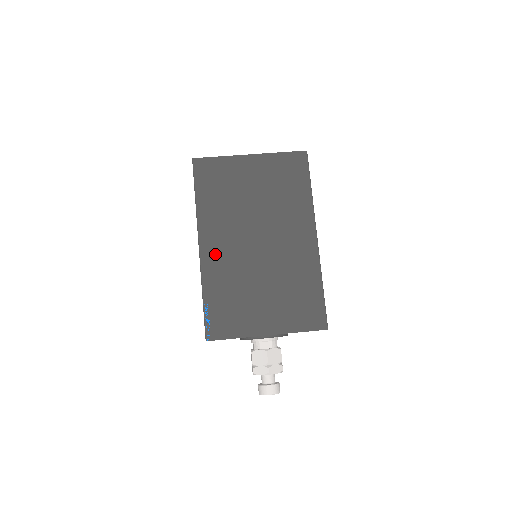
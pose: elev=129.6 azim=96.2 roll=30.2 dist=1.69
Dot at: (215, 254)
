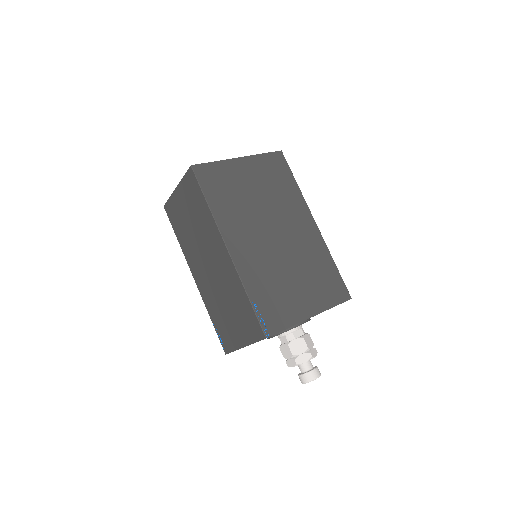
Dot at: (244, 253)
